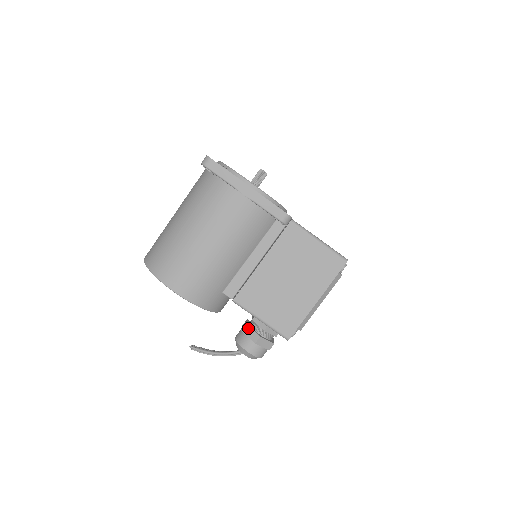
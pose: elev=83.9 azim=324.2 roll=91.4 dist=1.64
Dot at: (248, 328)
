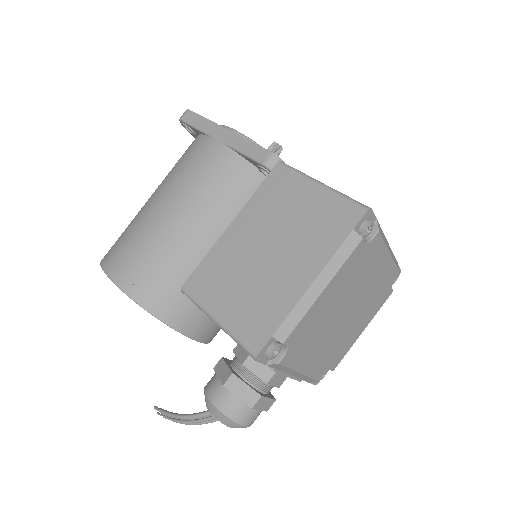
Dot at: (222, 362)
